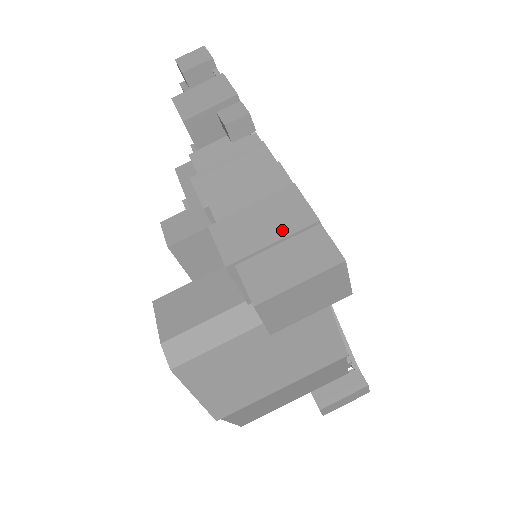
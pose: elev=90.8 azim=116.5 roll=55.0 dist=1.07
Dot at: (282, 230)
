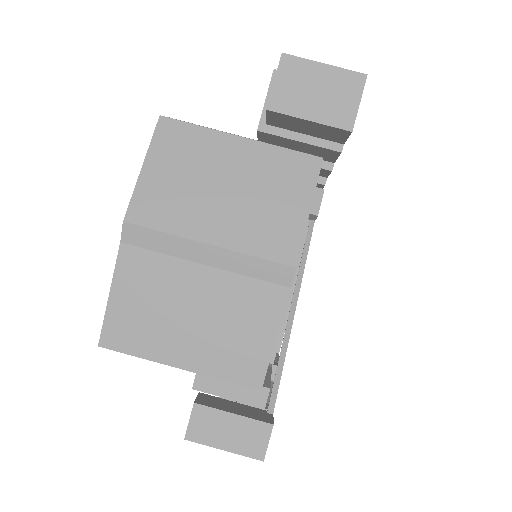
Dot at: occluded
